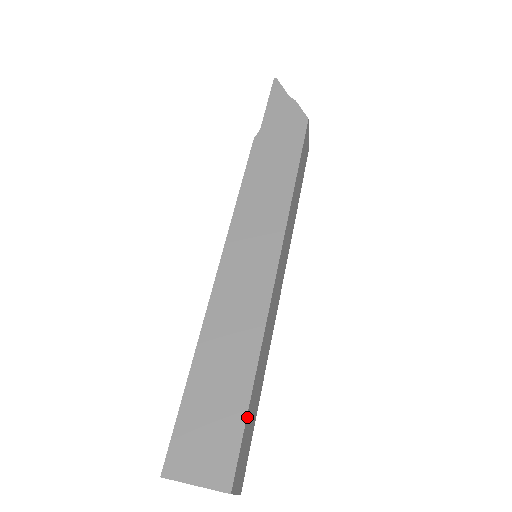
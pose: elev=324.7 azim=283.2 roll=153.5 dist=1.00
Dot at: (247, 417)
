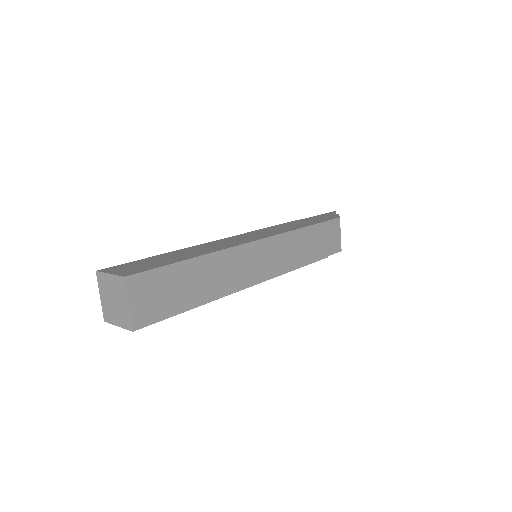
Dot at: (172, 267)
